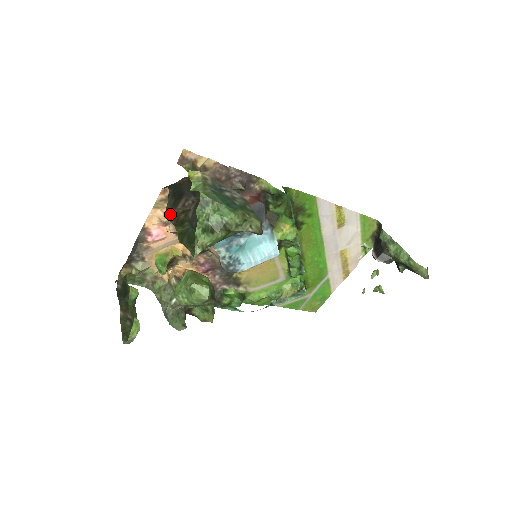
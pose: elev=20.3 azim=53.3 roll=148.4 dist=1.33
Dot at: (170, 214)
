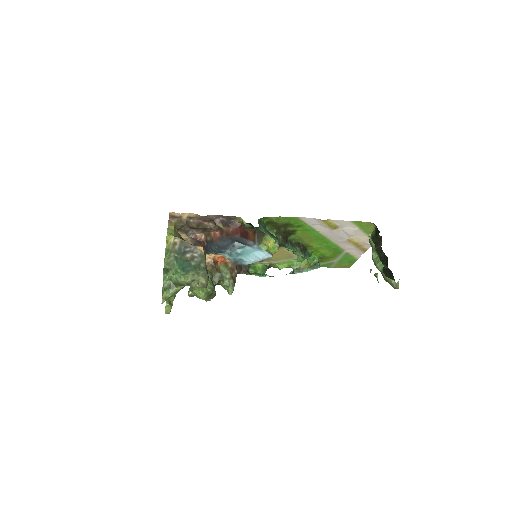
Dot at: occluded
